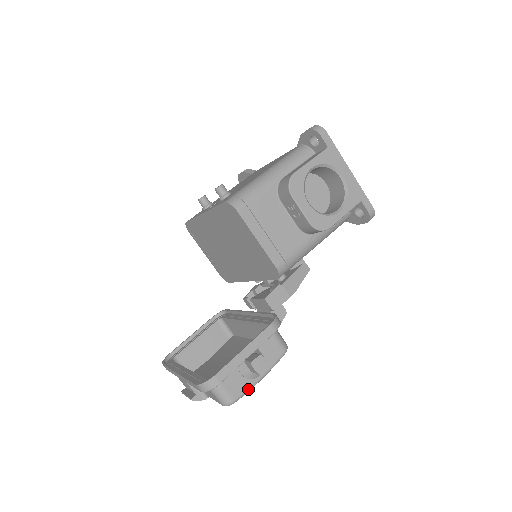
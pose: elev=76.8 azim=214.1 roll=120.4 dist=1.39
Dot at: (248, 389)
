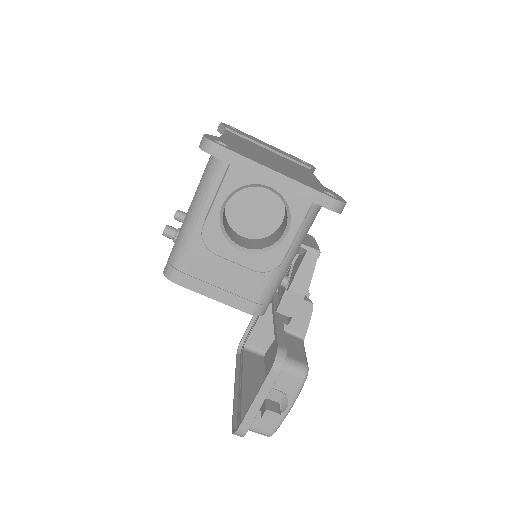
Dot at: (281, 421)
